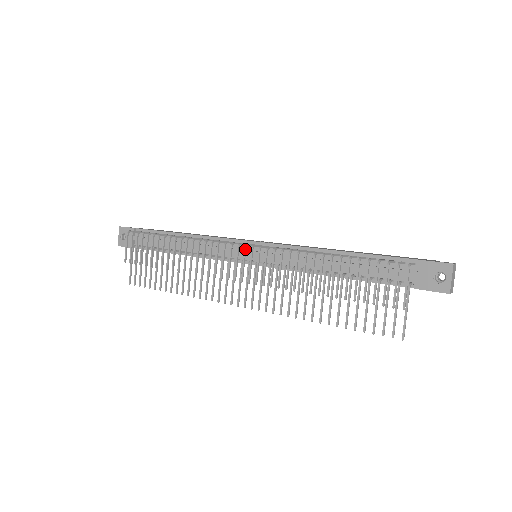
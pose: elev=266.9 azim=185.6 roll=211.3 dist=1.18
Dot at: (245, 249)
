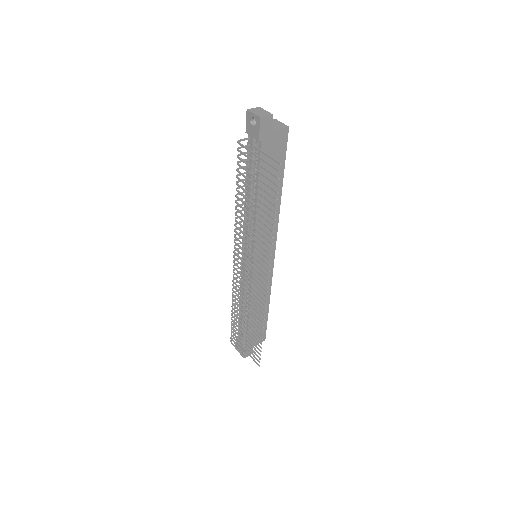
Dot at: (234, 258)
